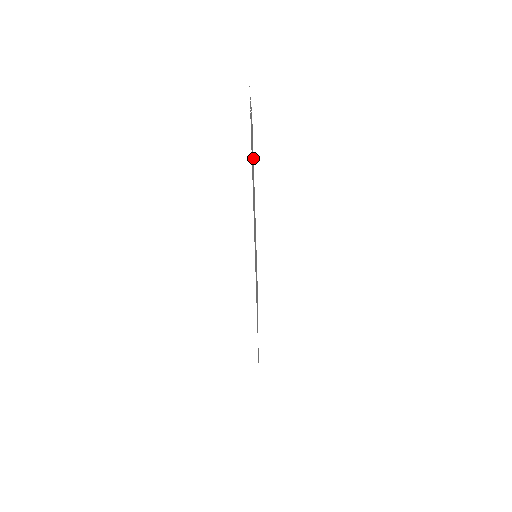
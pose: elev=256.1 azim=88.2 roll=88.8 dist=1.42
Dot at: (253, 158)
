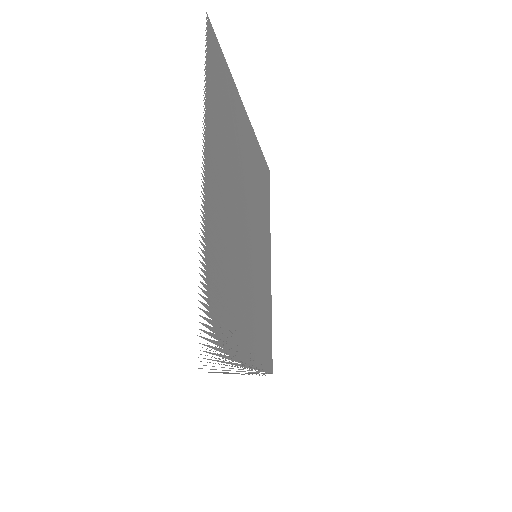
Dot at: (227, 90)
